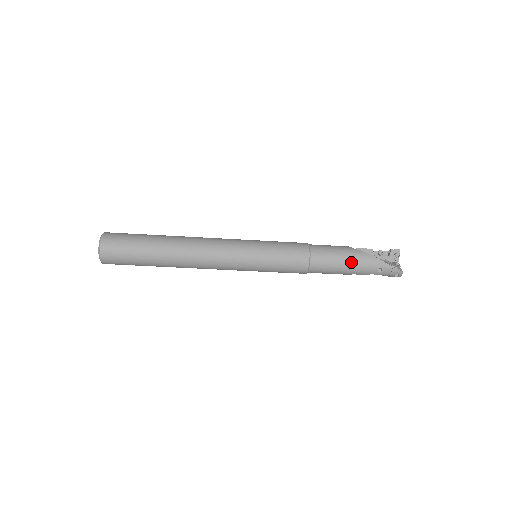
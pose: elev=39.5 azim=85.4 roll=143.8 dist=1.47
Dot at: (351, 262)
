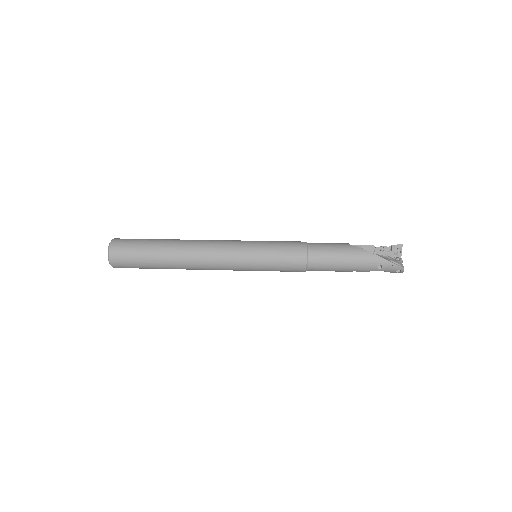
Dot at: (349, 260)
